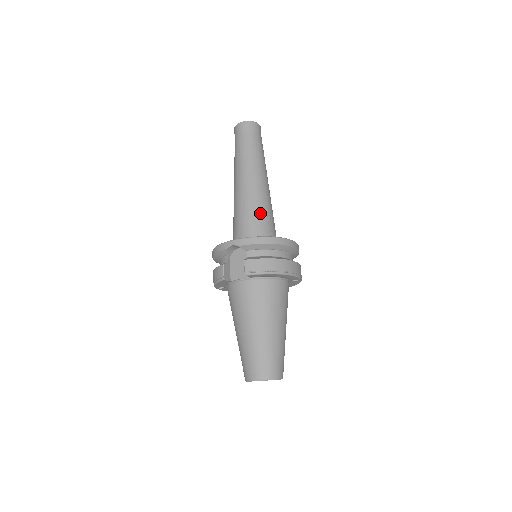
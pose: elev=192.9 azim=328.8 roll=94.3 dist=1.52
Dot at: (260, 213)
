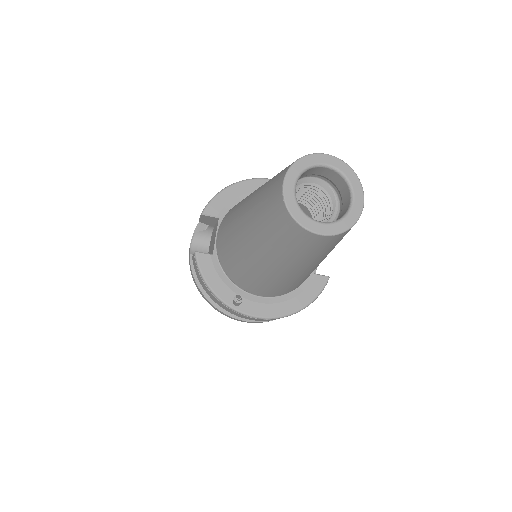
Dot at: occluded
